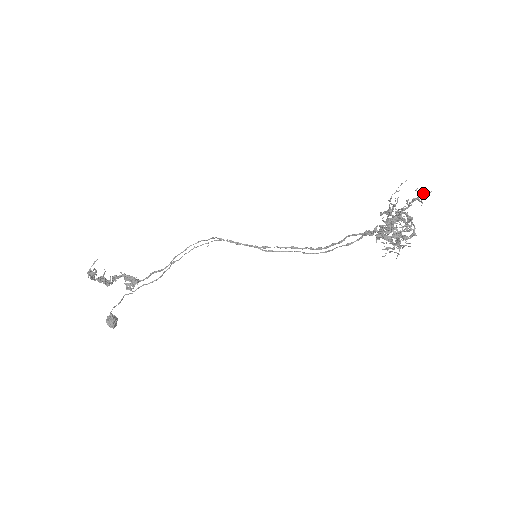
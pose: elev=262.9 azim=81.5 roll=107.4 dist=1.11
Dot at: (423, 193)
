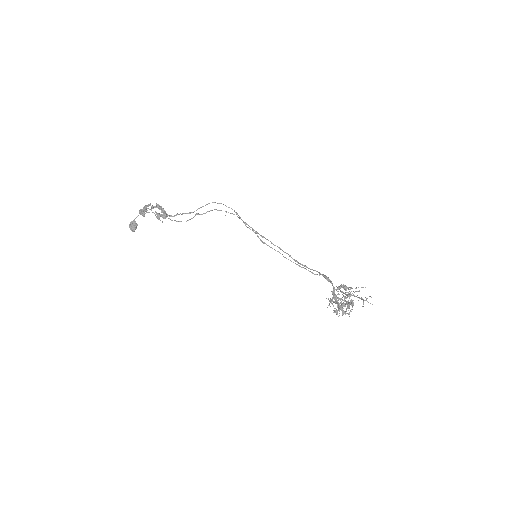
Dot at: occluded
